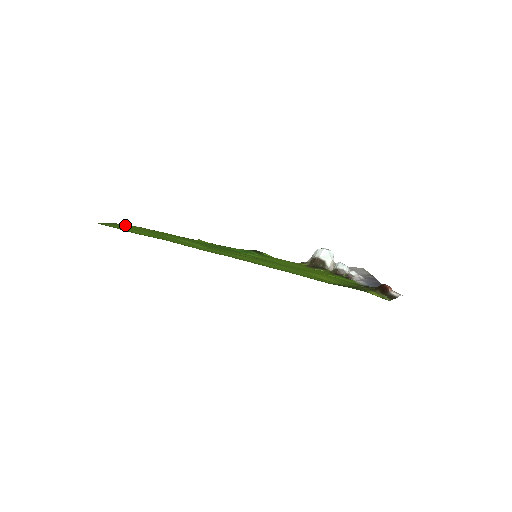
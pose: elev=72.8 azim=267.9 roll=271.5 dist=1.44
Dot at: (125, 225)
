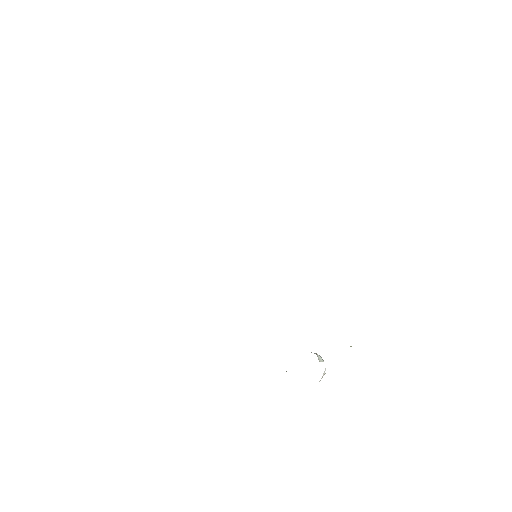
Dot at: occluded
